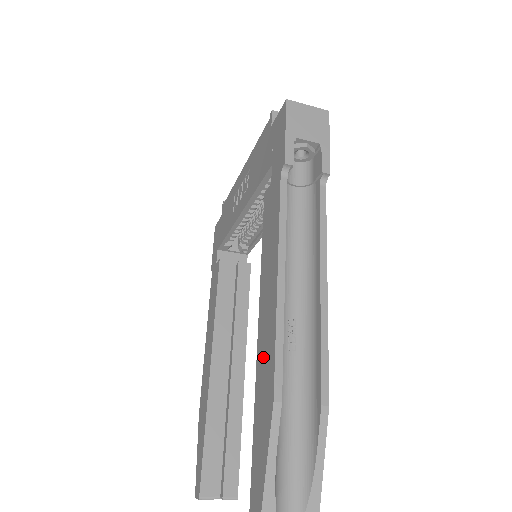
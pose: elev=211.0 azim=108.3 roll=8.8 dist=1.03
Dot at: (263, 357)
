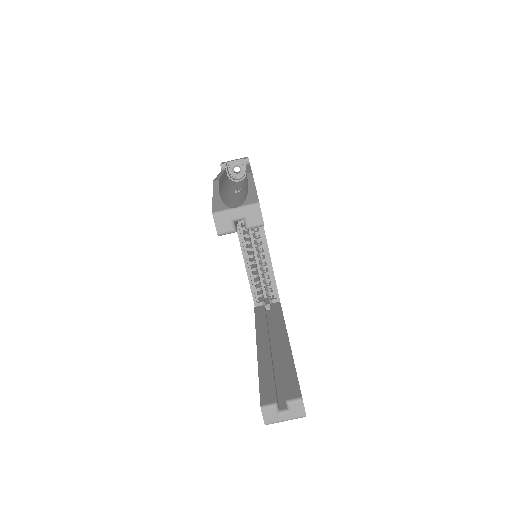
Dot at: occluded
